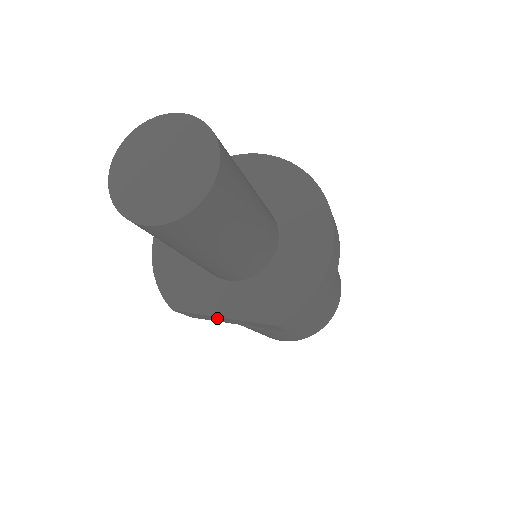
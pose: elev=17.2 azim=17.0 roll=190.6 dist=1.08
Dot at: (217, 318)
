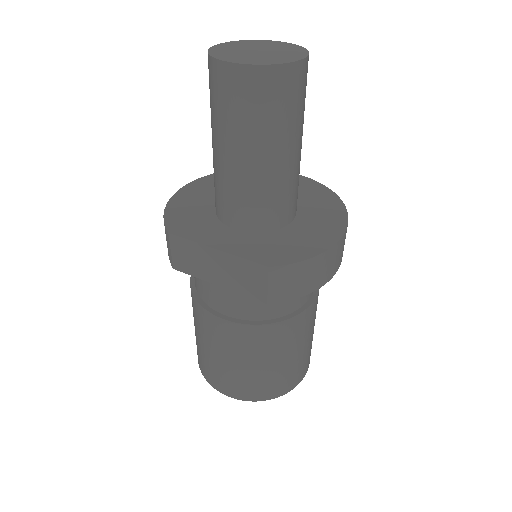
Dot at: (207, 257)
